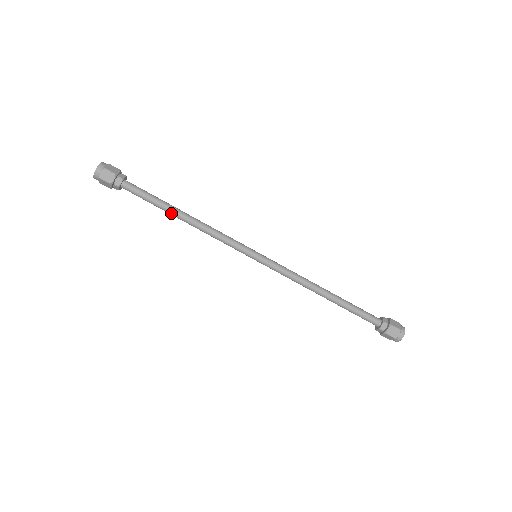
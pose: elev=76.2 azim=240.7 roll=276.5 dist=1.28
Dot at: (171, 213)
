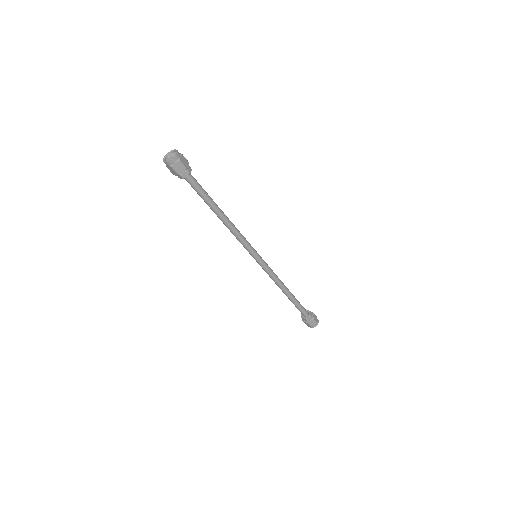
Dot at: (213, 210)
